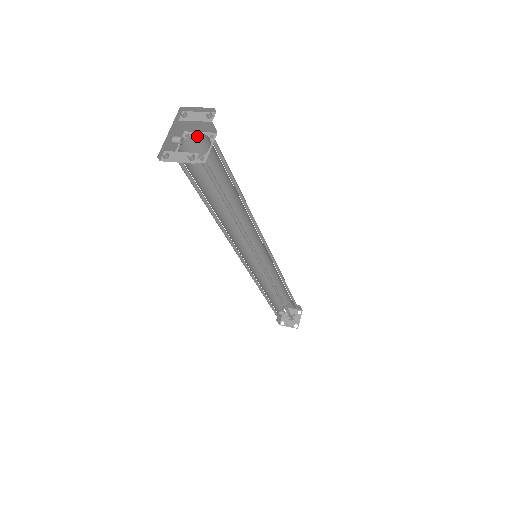
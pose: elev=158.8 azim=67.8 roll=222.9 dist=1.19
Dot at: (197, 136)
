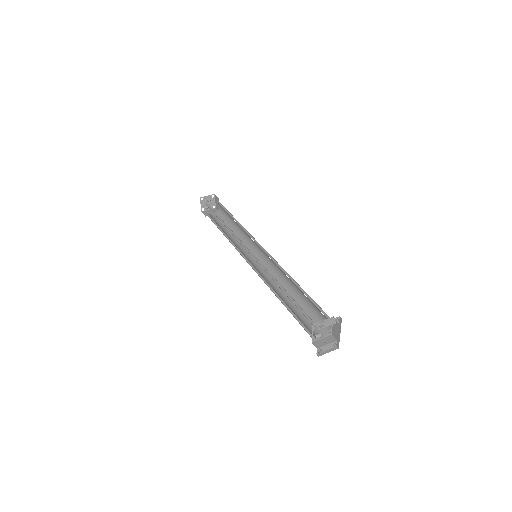
Dot at: occluded
